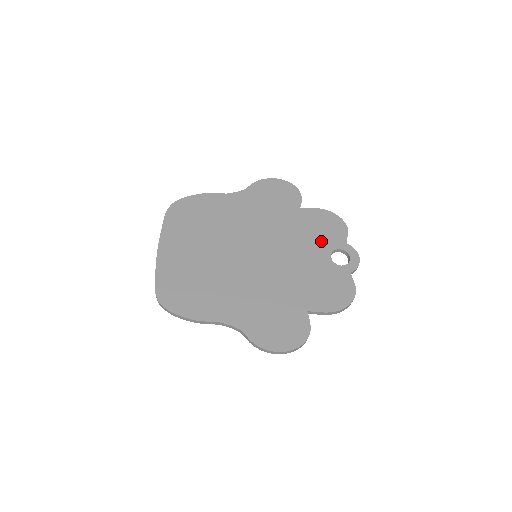
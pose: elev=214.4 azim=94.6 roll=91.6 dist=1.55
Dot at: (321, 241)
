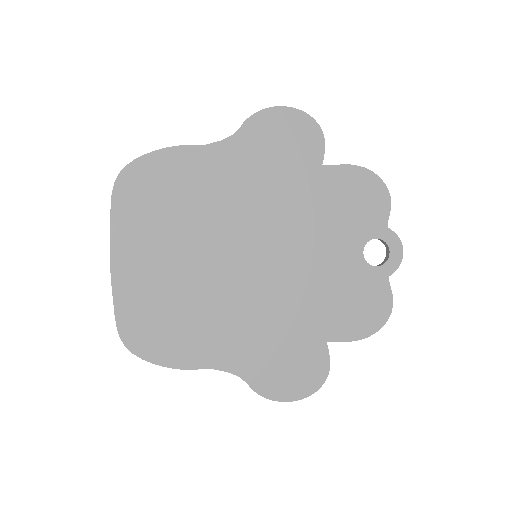
Dot at: (351, 226)
